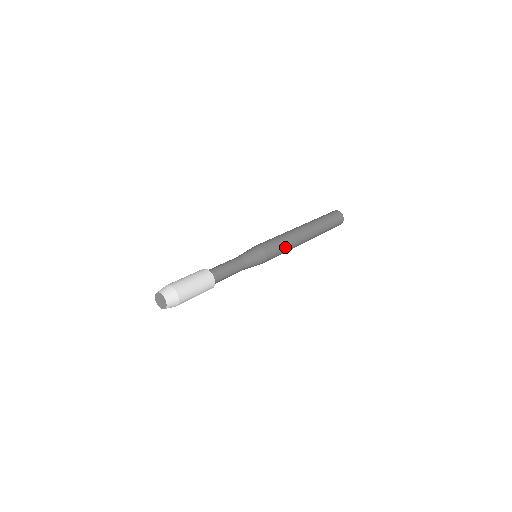
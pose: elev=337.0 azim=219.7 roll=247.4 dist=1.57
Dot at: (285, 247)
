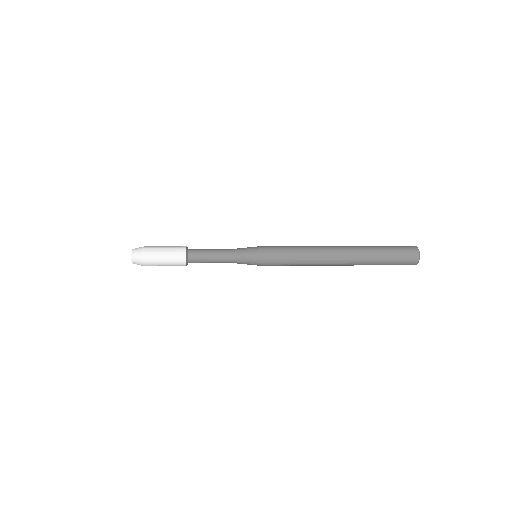
Dot at: (294, 257)
